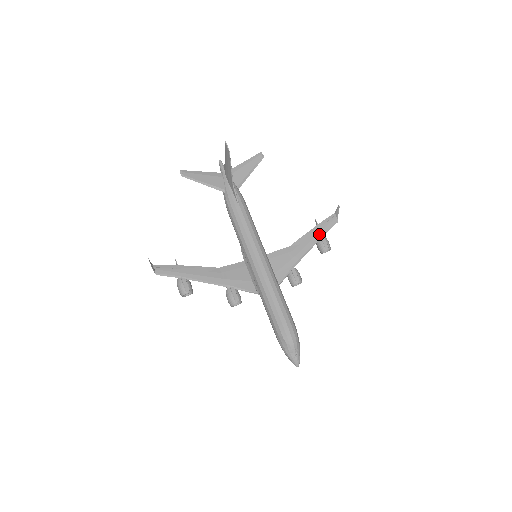
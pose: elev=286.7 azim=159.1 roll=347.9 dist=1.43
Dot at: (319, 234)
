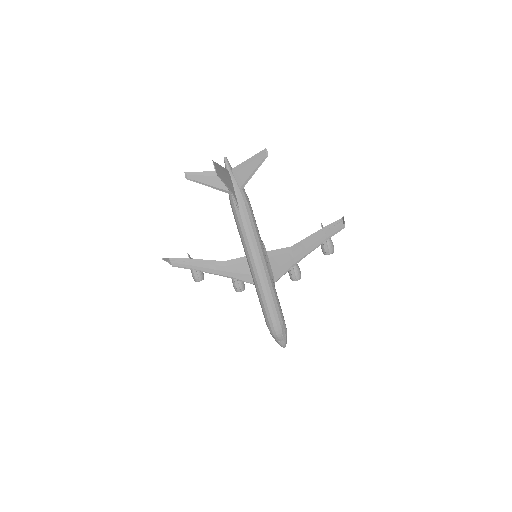
Dot at: (321, 239)
